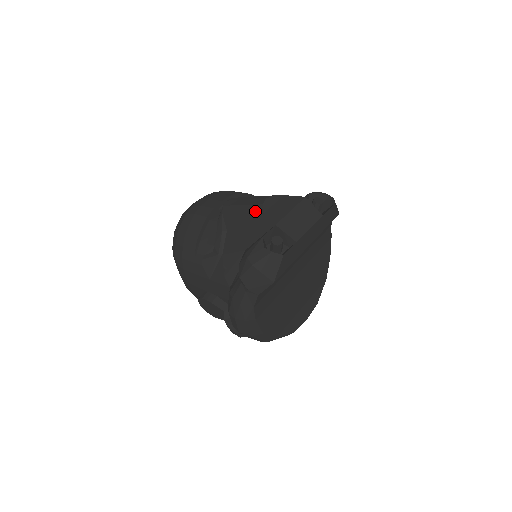
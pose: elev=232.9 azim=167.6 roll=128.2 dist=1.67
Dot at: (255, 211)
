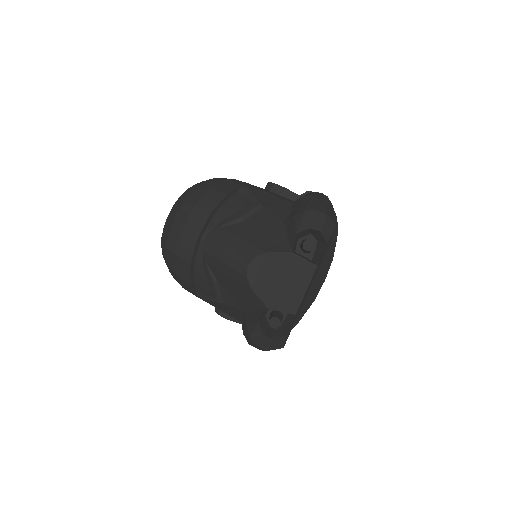
Dot at: (241, 281)
